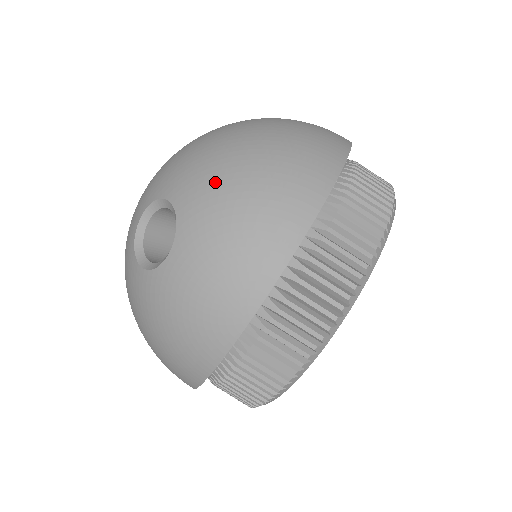
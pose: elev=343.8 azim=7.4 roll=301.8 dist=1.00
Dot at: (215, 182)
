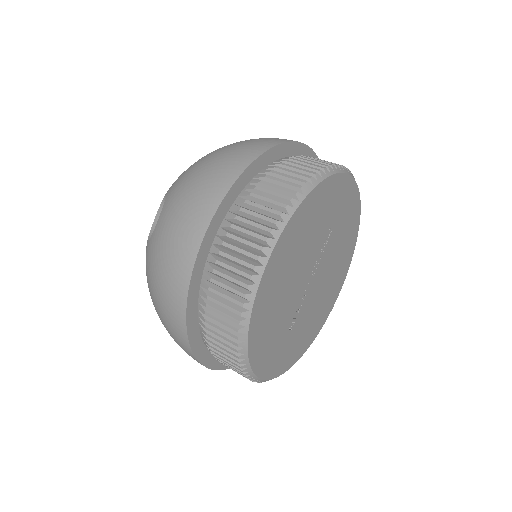
Dot at: (190, 168)
